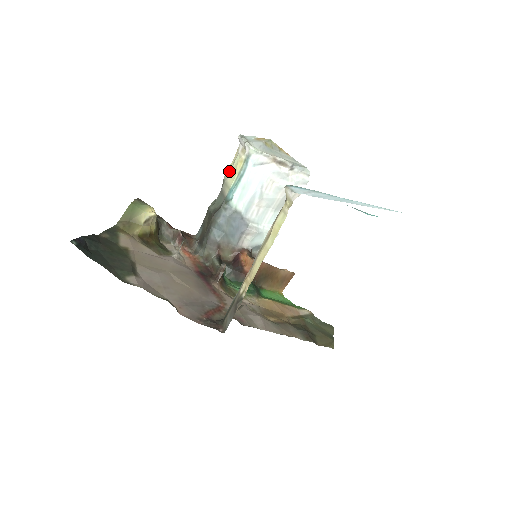
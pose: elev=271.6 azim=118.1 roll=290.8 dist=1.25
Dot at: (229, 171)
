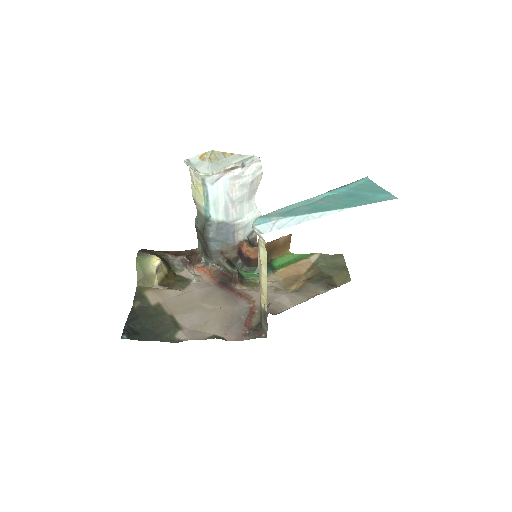
Dot at: (194, 193)
